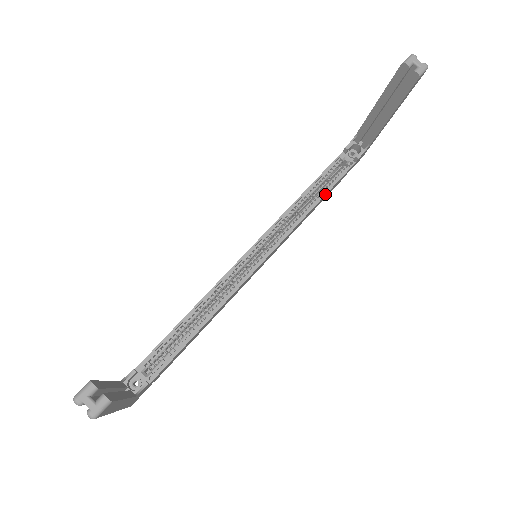
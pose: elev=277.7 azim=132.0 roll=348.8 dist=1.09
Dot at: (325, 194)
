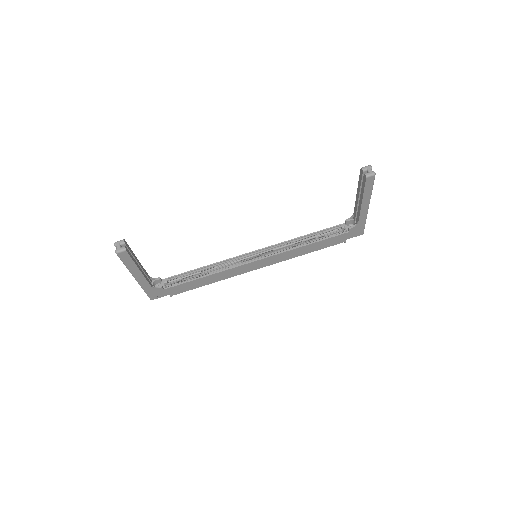
Dot at: (318, 241)
